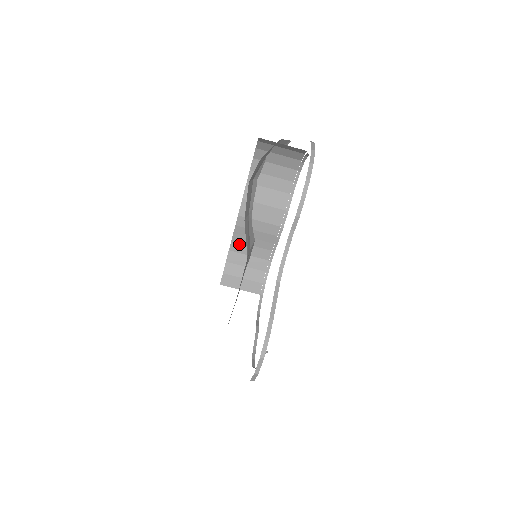
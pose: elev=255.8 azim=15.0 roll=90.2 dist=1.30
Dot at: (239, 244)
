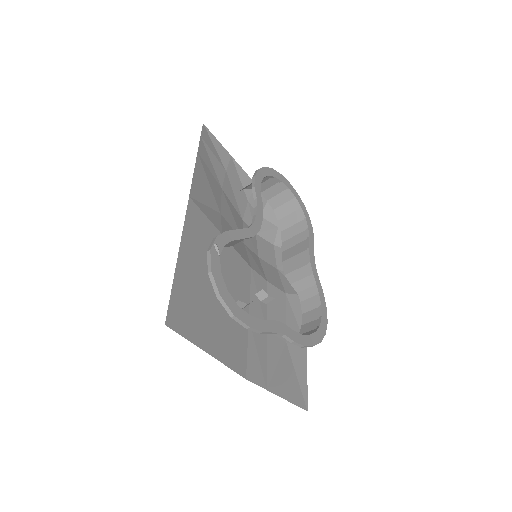
Dot at: occluded
